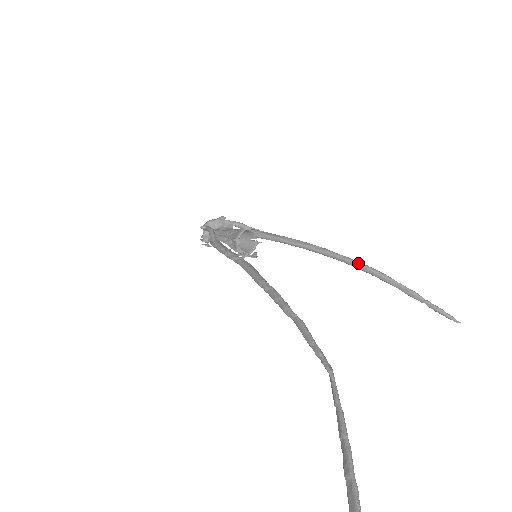
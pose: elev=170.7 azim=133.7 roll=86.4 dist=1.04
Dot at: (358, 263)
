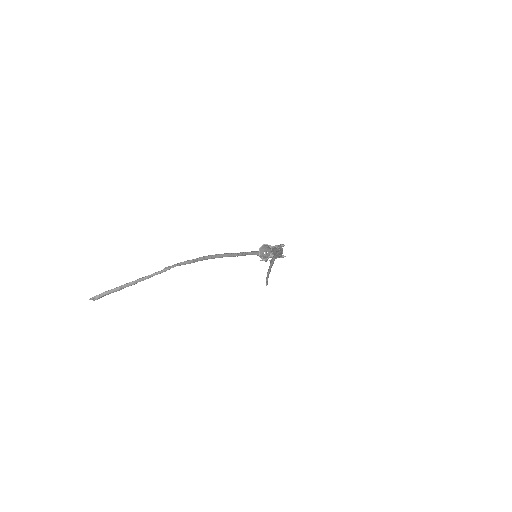
Dot at: (272, 258)
